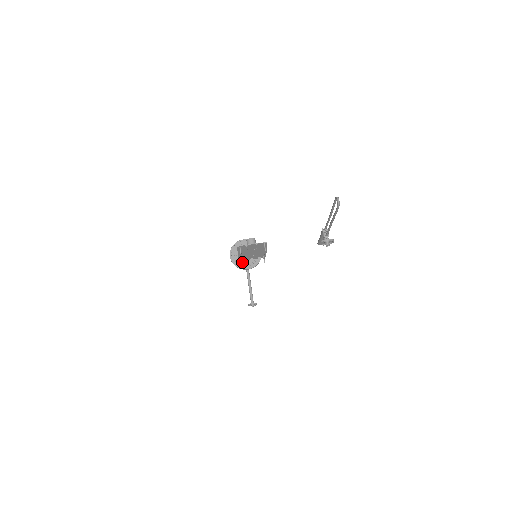
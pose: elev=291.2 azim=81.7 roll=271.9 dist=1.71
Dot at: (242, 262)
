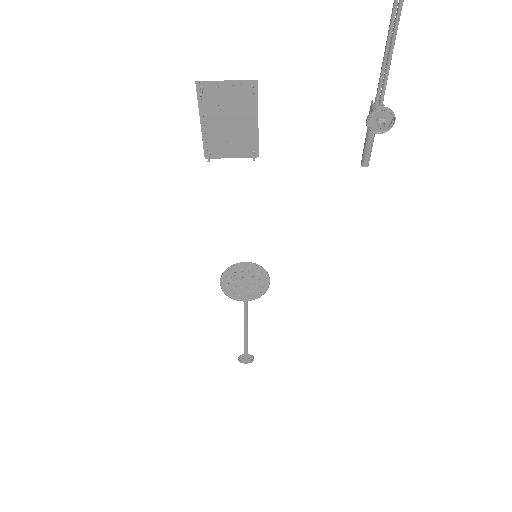
Dot at: (237, 290)
